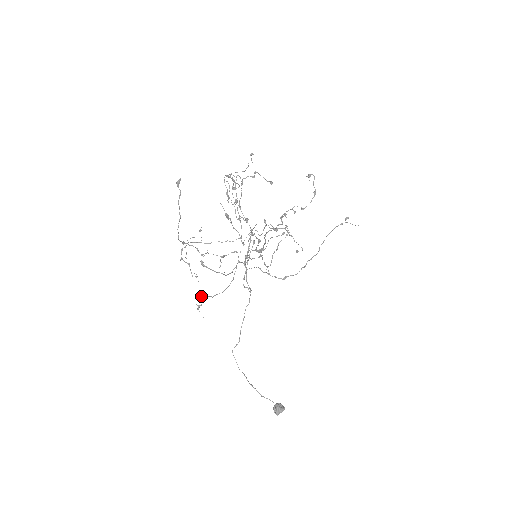
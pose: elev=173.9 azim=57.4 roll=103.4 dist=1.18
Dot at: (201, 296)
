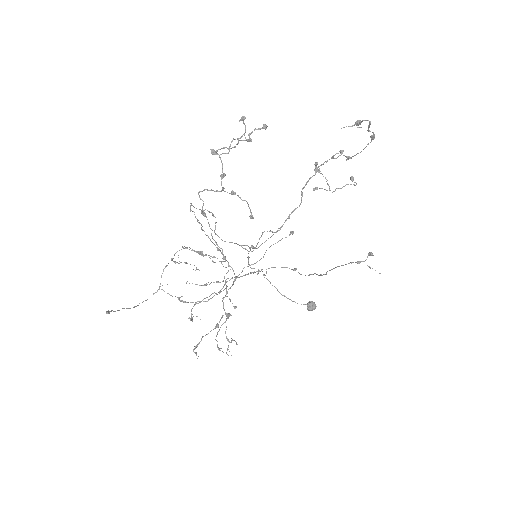
Dot at: occluded
